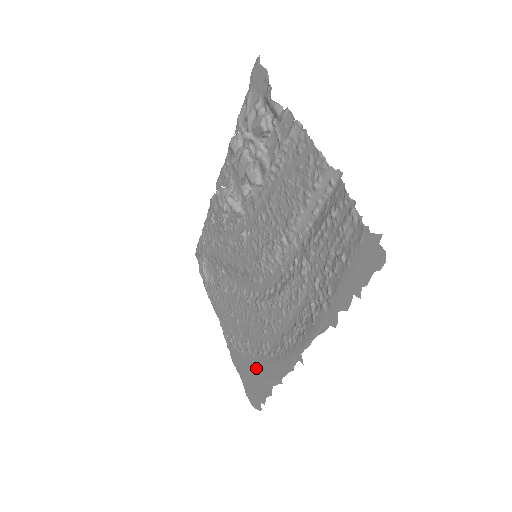
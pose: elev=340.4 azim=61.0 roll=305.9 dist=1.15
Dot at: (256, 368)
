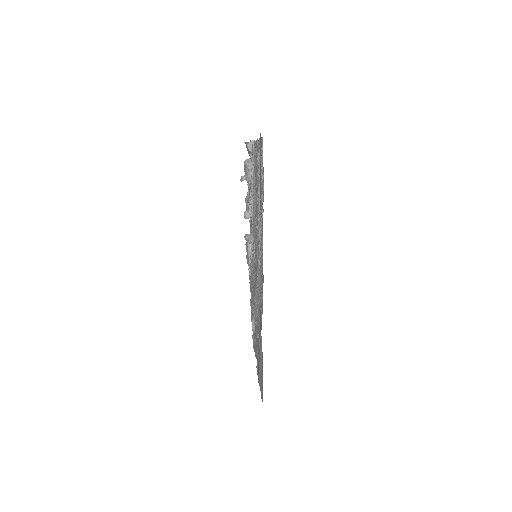
Dot at: (259, 352)
